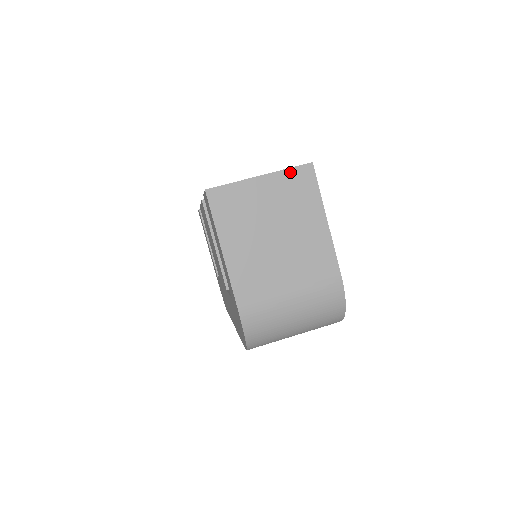
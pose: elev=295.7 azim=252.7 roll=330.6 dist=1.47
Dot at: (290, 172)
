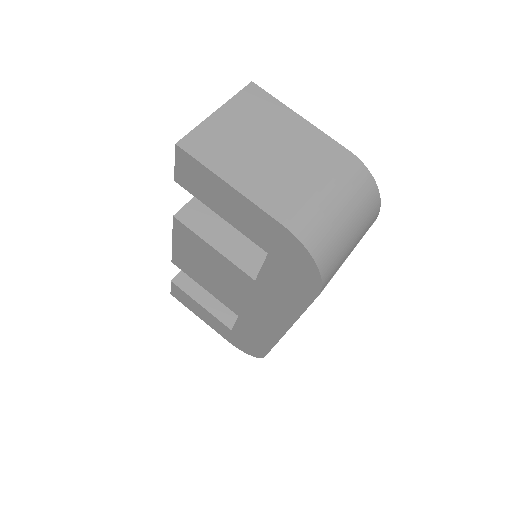
Dot at: (239, 96)
